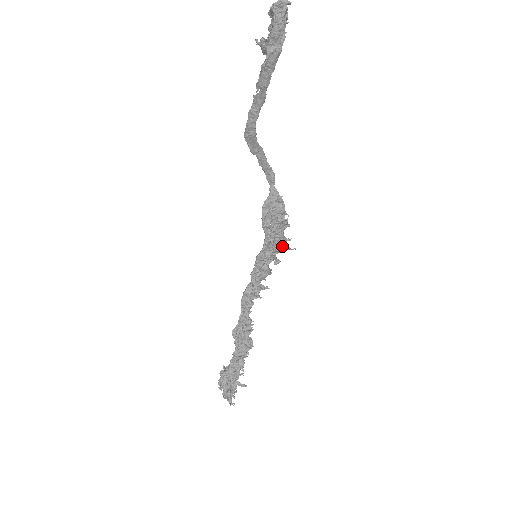
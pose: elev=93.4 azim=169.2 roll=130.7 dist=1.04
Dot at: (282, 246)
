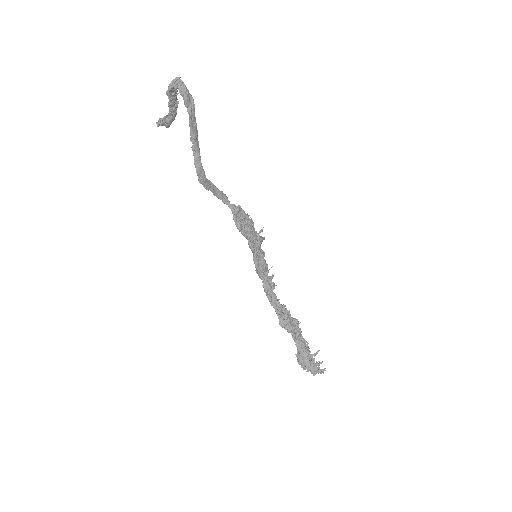
Dot at: (261, 239)
